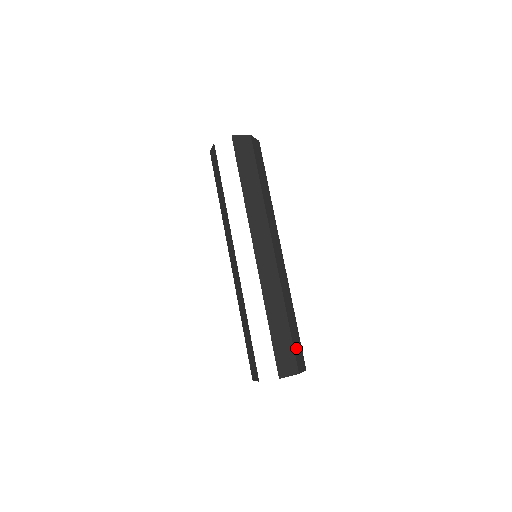
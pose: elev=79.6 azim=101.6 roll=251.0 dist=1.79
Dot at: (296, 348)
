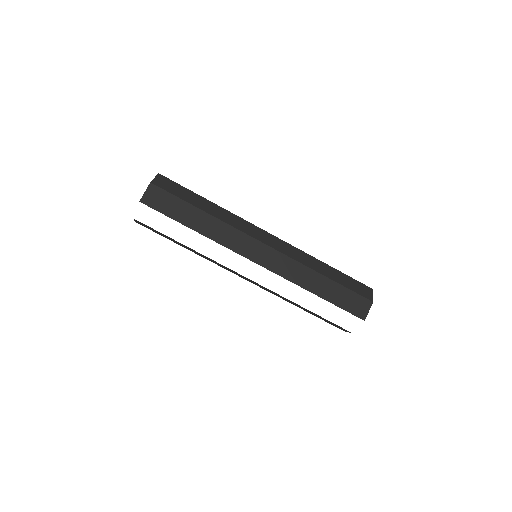
Dot at: (353, 287)
